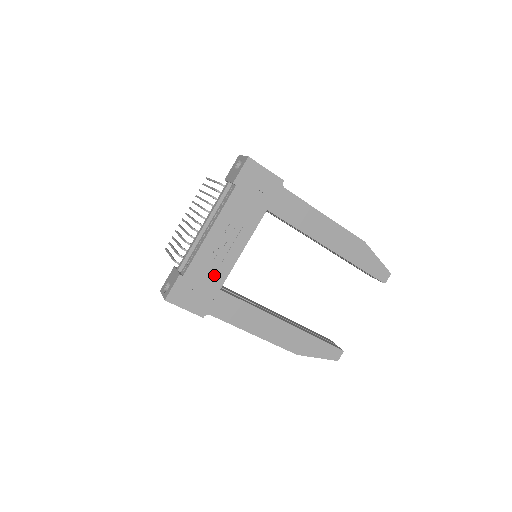
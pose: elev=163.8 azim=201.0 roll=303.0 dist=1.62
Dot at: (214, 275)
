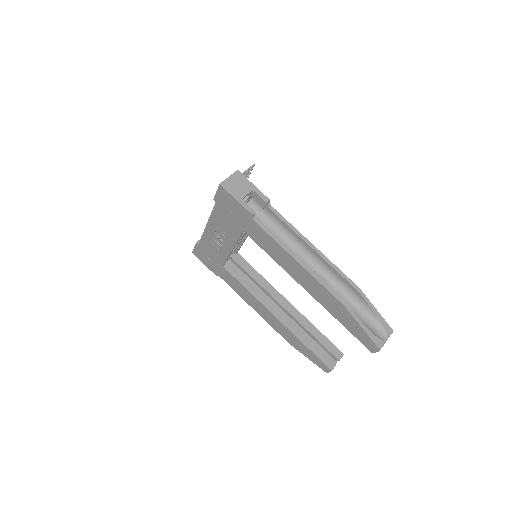
Dot at: (217, 255)
